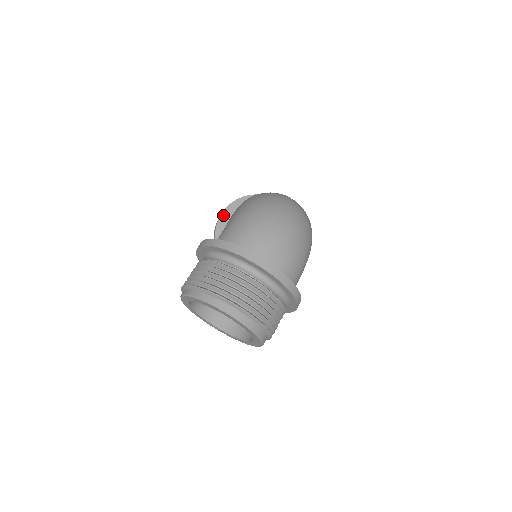
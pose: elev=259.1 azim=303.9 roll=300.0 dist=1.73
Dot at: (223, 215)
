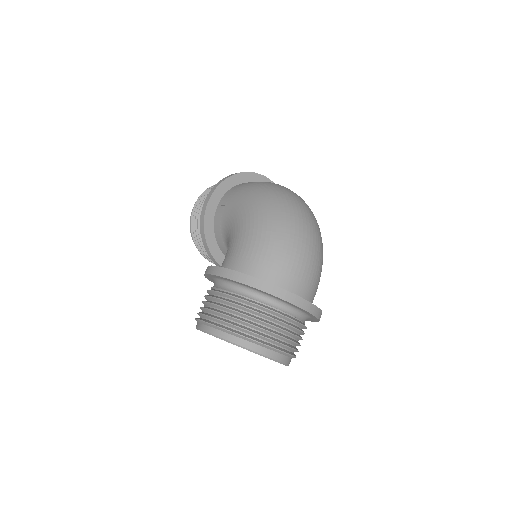
Dot at: (210, 203)
